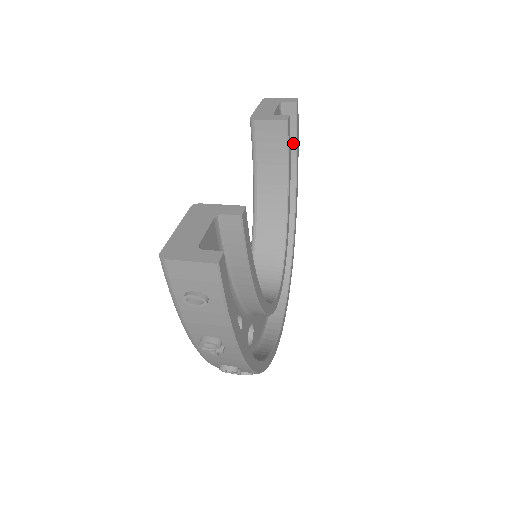
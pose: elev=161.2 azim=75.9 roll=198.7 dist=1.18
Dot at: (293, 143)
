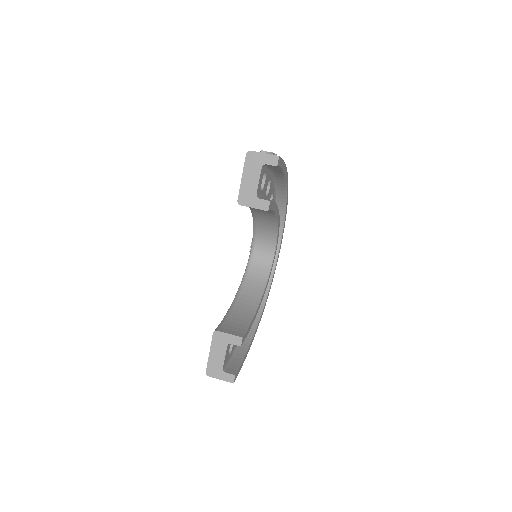
Dot at: (279, 169)
